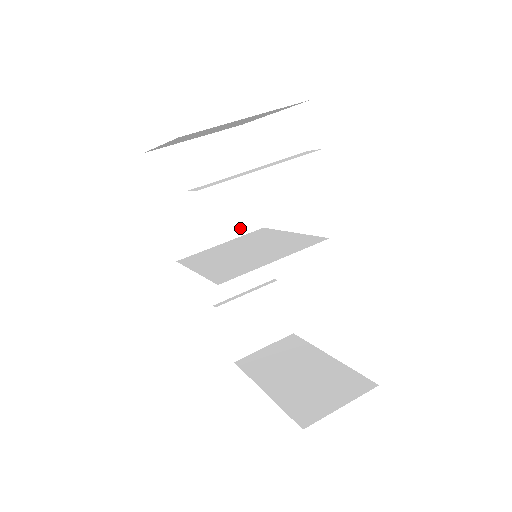
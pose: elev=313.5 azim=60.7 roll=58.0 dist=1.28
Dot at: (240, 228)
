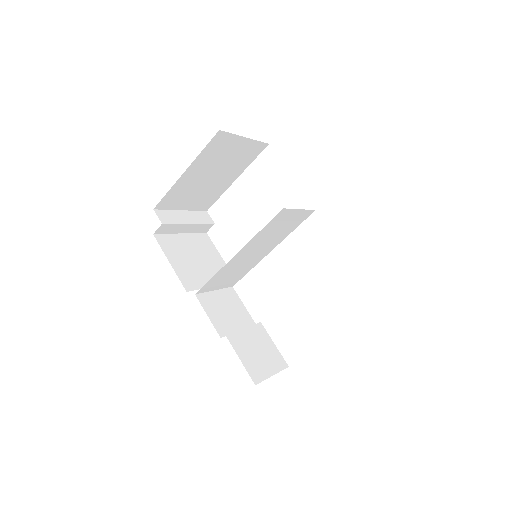
Dot at: occluded
